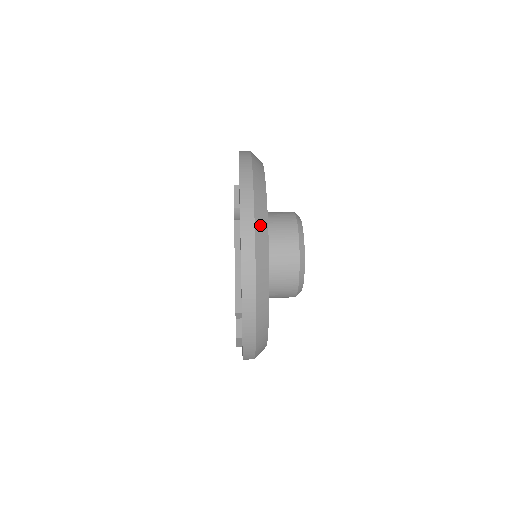
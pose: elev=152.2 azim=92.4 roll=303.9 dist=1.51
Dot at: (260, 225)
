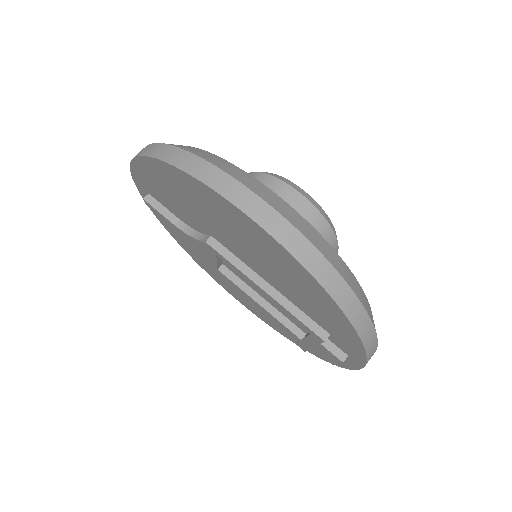
Dot at: (303, 228)
